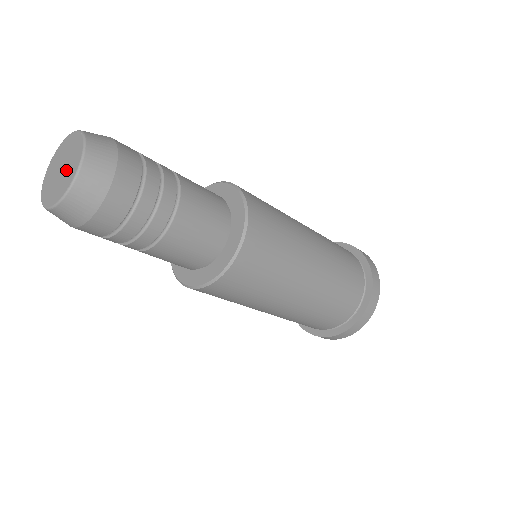
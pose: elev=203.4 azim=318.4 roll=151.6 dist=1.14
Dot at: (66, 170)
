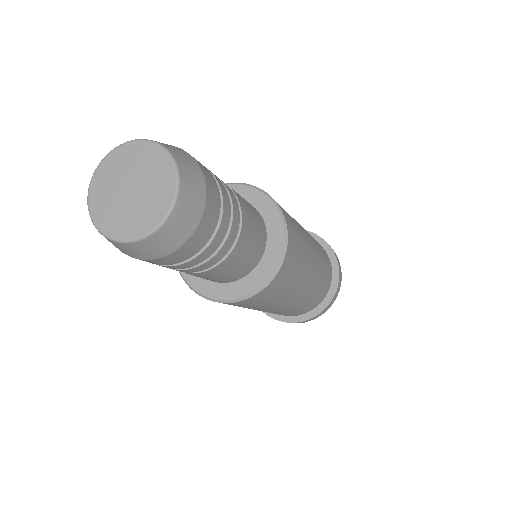
Dot at: (146, 182)
